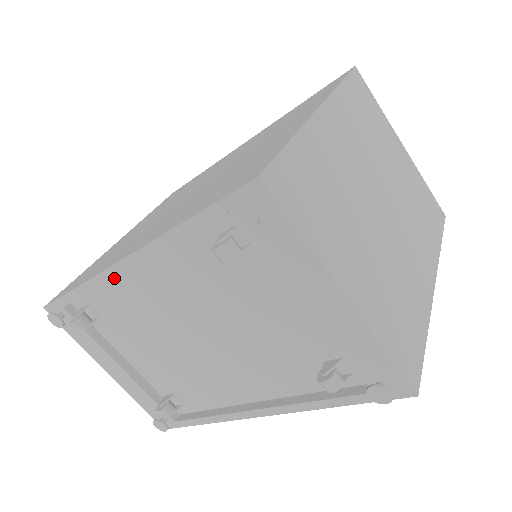
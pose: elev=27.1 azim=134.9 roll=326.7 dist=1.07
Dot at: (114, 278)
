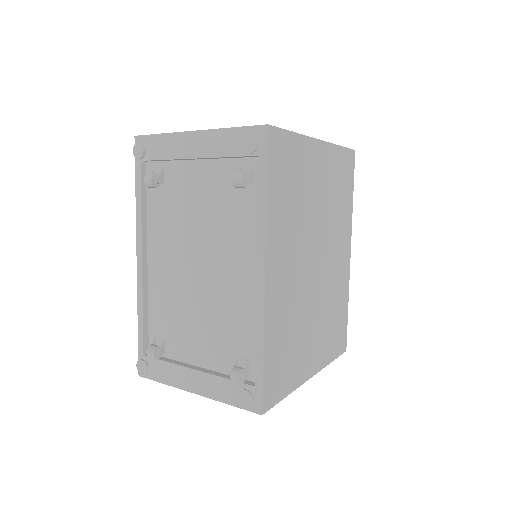
Dot at: (149, 290)
